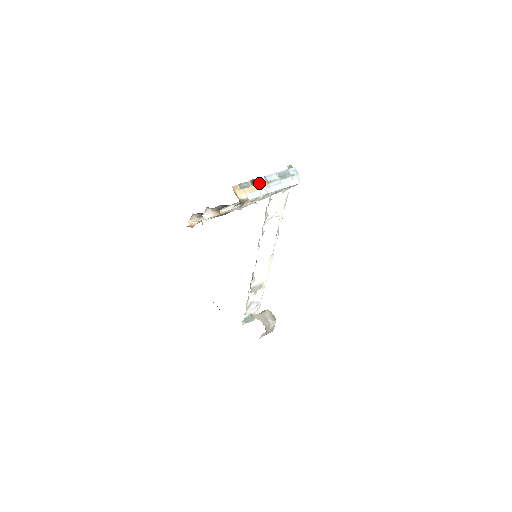
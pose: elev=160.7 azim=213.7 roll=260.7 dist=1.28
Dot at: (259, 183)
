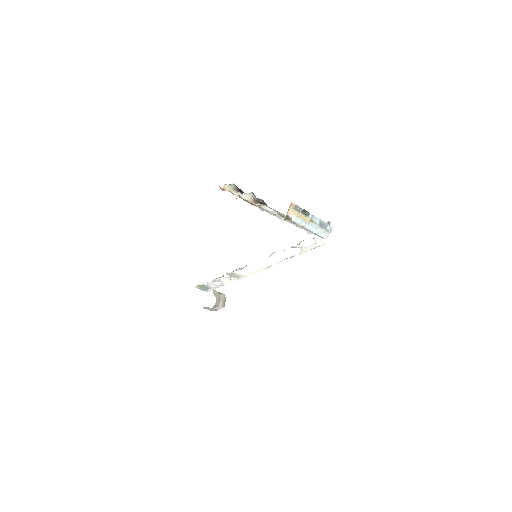
Dot at: (306, 216)
